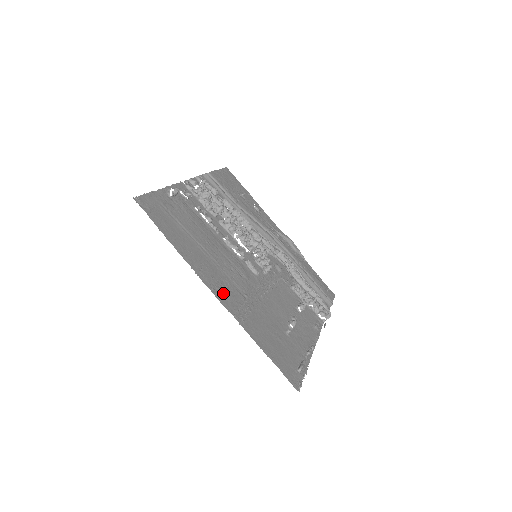
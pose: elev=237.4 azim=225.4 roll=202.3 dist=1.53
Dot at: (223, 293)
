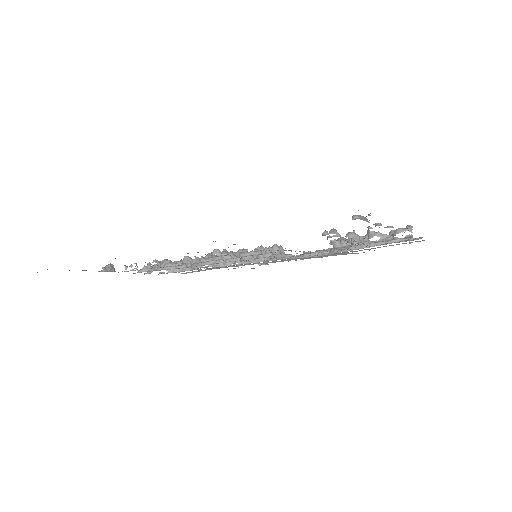
Dot at: occluded
